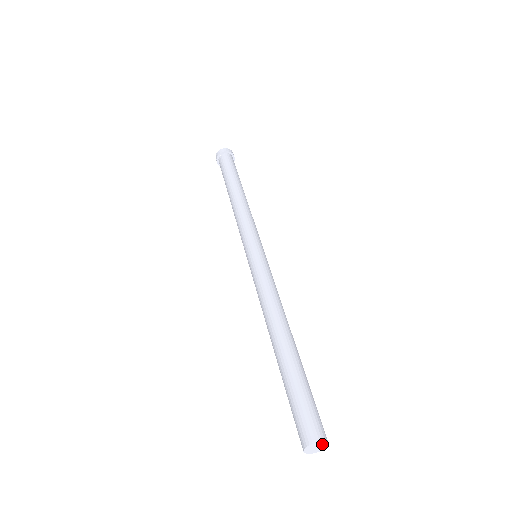
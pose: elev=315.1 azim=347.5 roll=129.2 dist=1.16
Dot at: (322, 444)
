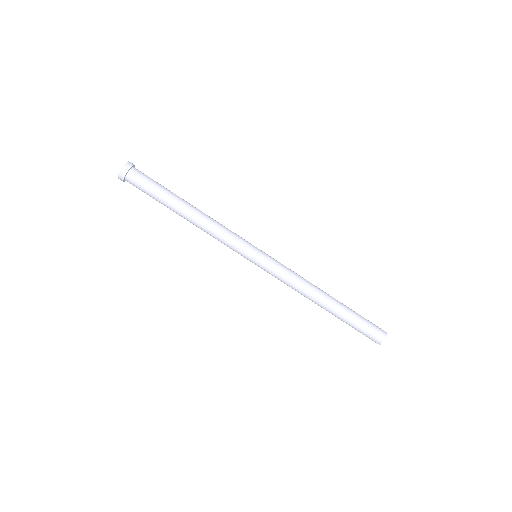
Dot at: (385, 337)
